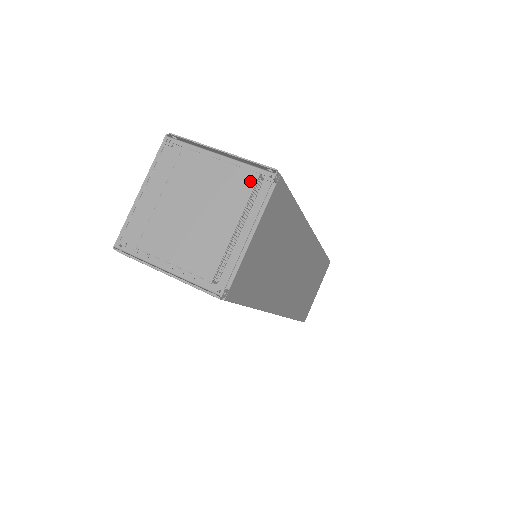
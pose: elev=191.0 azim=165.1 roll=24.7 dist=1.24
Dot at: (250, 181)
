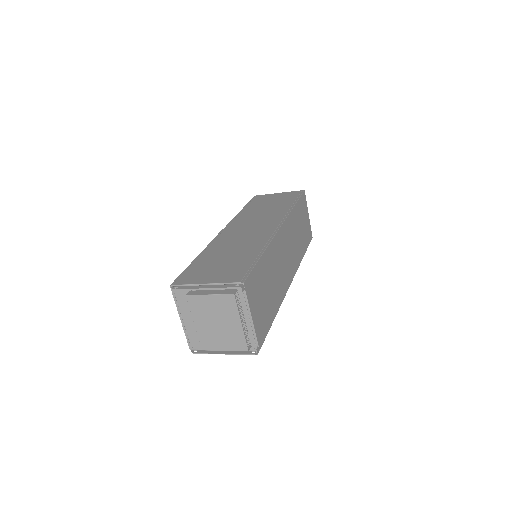
Dot at: (232, 299)
